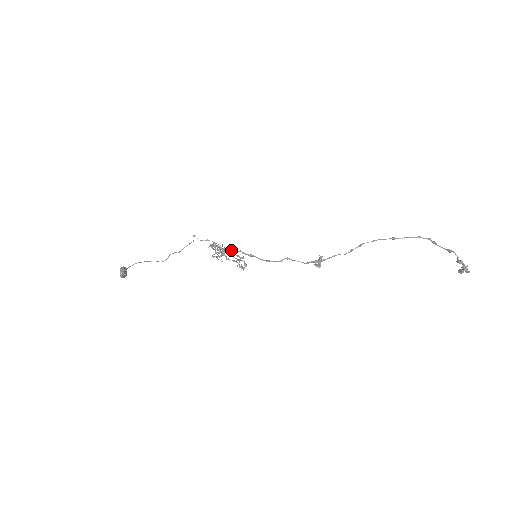
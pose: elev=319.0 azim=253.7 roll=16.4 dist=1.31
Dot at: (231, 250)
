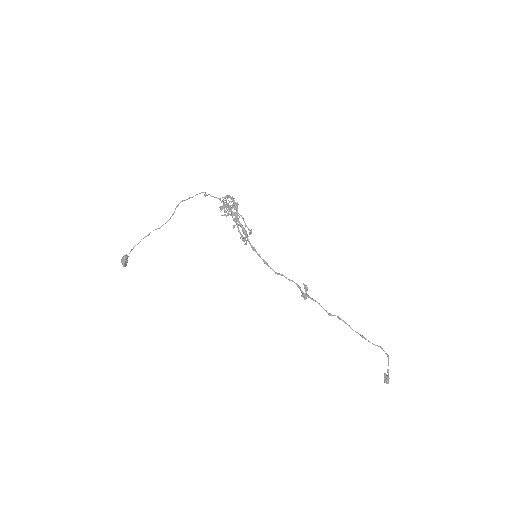
Dot at: (239, 224)
